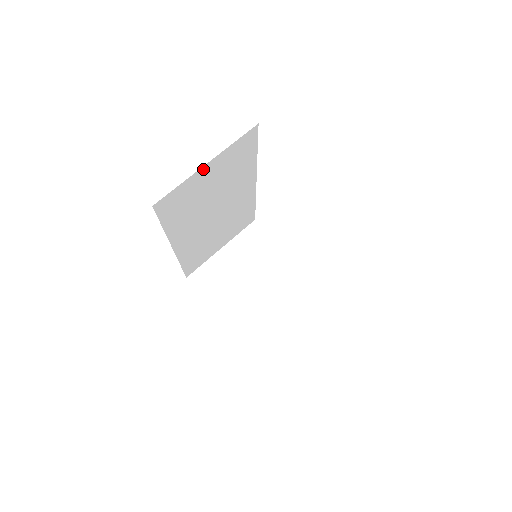
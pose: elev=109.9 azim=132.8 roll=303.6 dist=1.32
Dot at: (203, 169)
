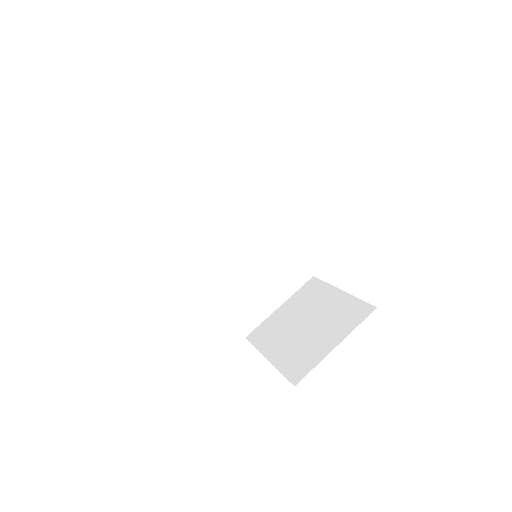
Dot at: (179, 177)
